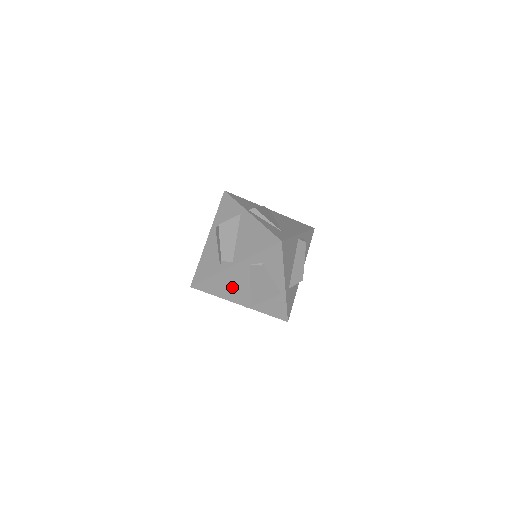
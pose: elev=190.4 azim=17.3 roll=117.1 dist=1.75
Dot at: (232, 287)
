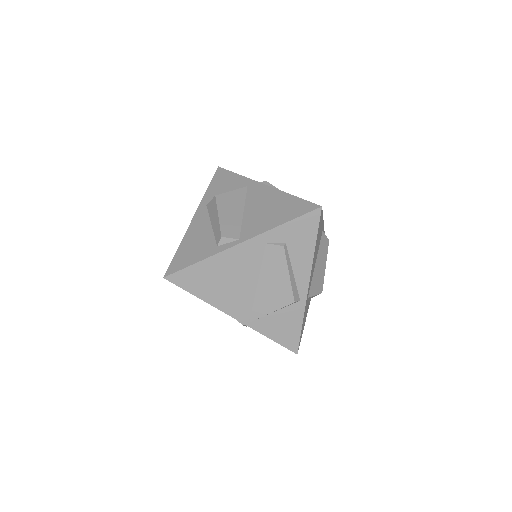
Dot at: (229, 283)
